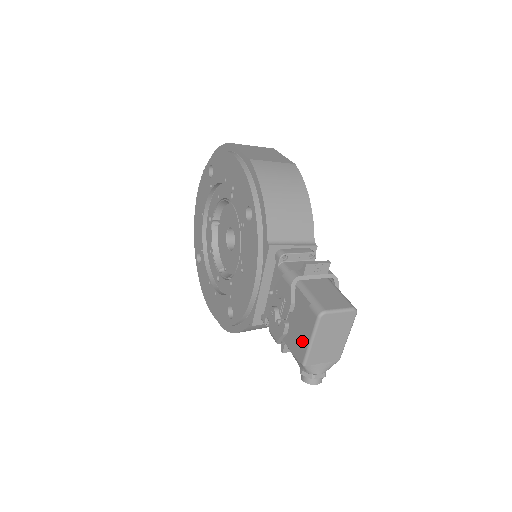
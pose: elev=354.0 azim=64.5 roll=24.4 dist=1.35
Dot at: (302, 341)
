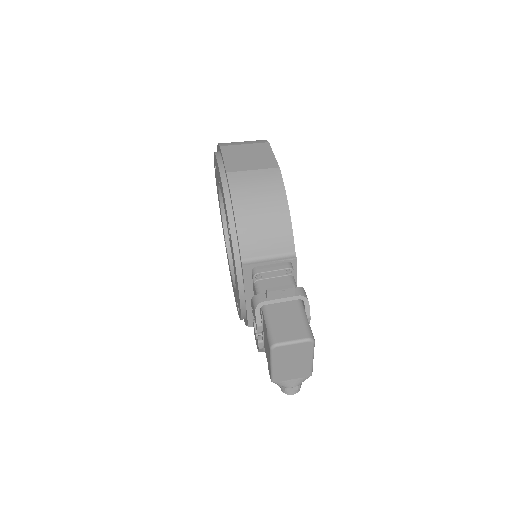
Dot at: (268, 361)
